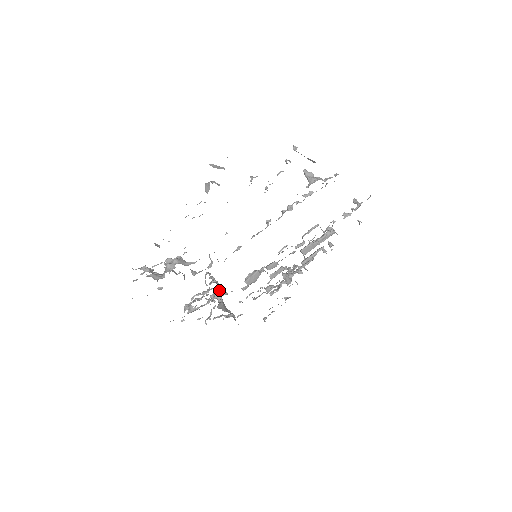
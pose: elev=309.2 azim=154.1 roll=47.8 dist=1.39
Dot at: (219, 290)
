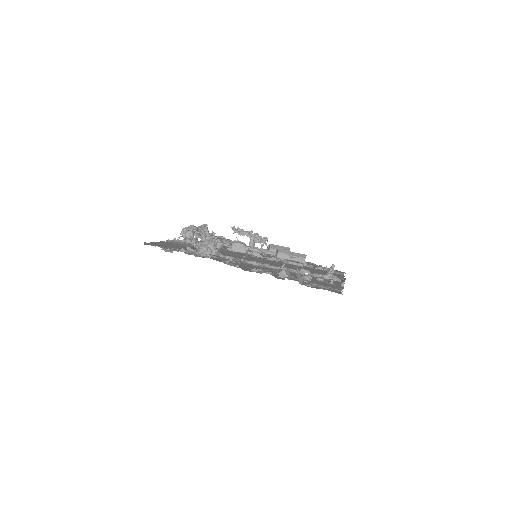
Dot at: occluded
